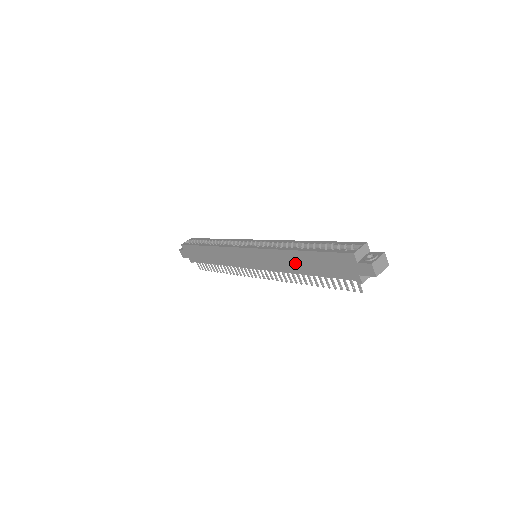
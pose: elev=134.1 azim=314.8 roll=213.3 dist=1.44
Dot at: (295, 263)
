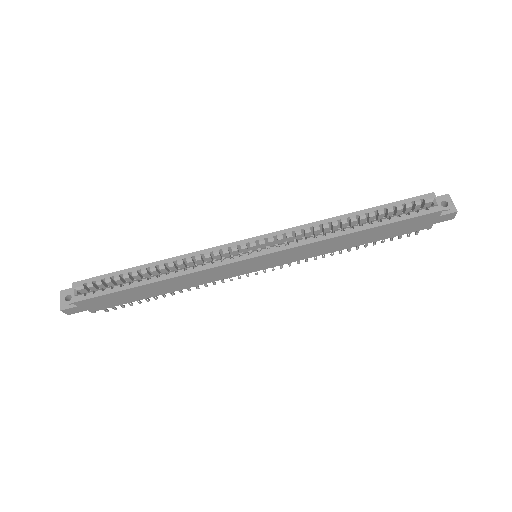
Dot at: (345, 243)
